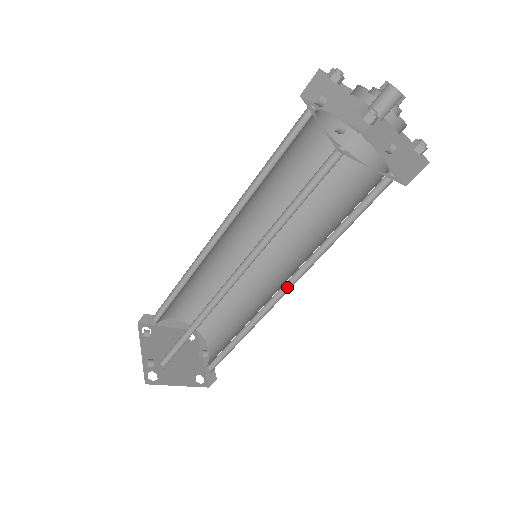
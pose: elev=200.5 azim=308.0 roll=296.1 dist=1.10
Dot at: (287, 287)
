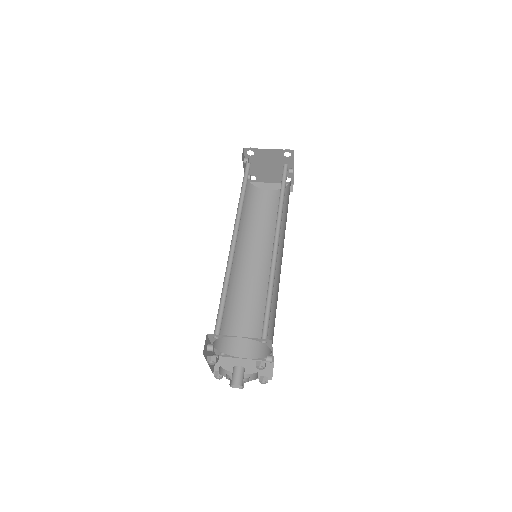
Dot at: occluded
